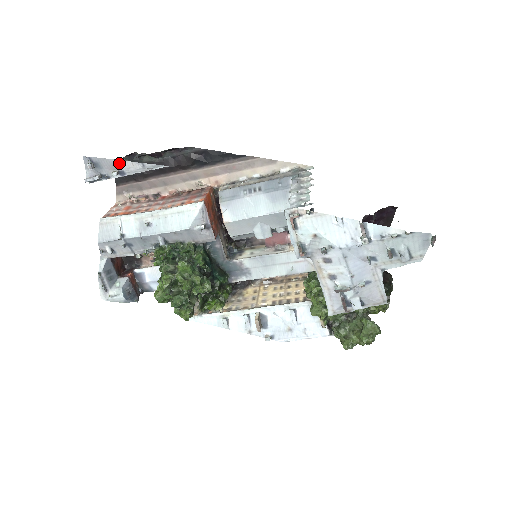
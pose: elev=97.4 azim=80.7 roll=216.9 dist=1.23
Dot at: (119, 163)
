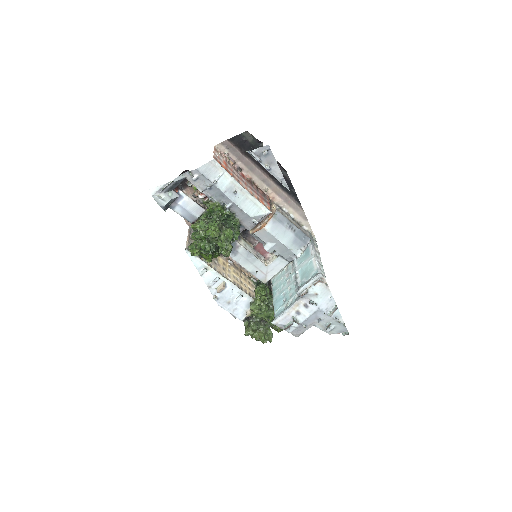
Dot at: (276, 166)
